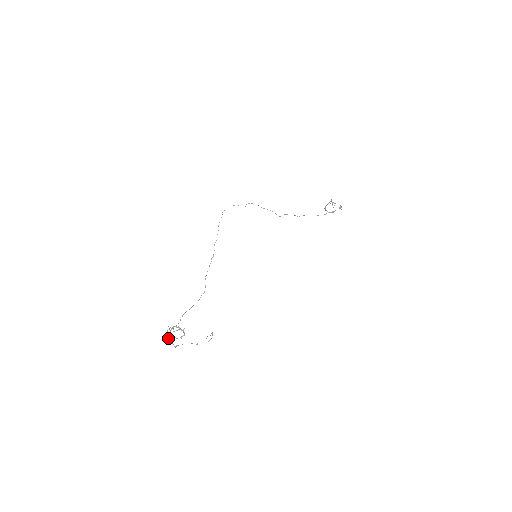
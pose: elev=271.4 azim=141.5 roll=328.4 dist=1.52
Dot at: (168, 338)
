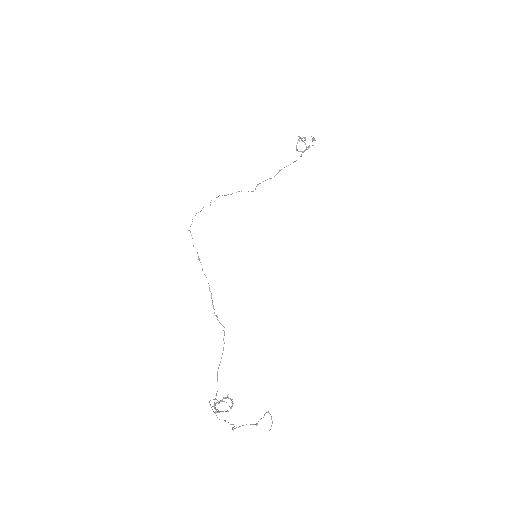
Dot at: (217, 417)
